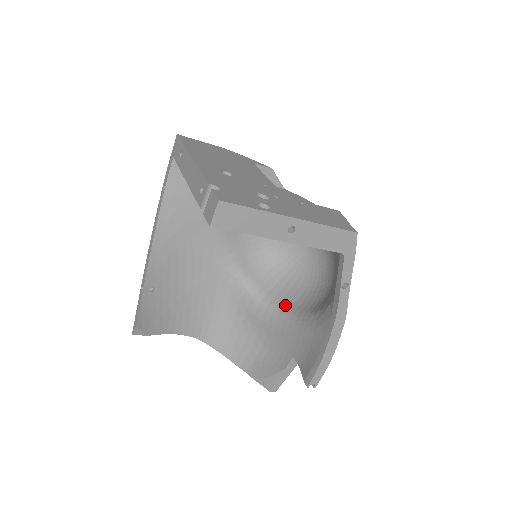
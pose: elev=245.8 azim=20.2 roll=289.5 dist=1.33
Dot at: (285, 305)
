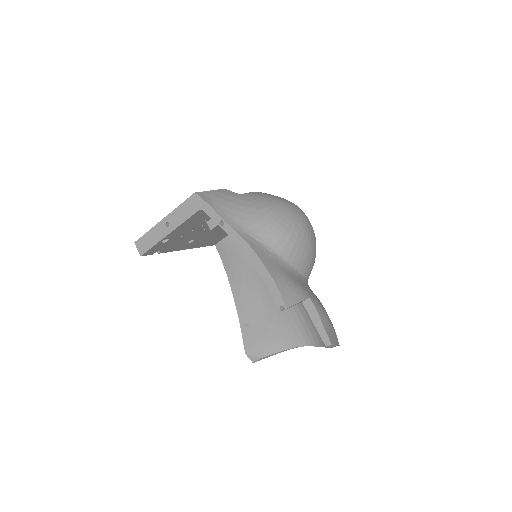
Dot at: occluded
